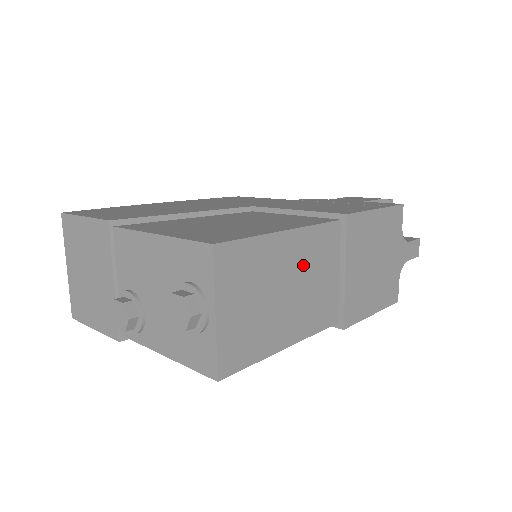
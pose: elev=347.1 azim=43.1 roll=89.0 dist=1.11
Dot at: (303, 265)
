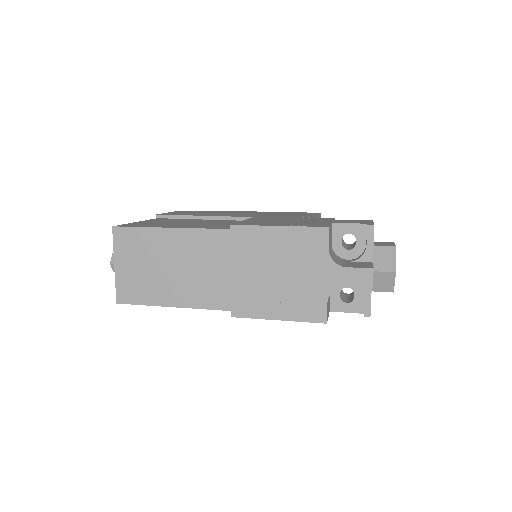
Dot at: (187, 255)
